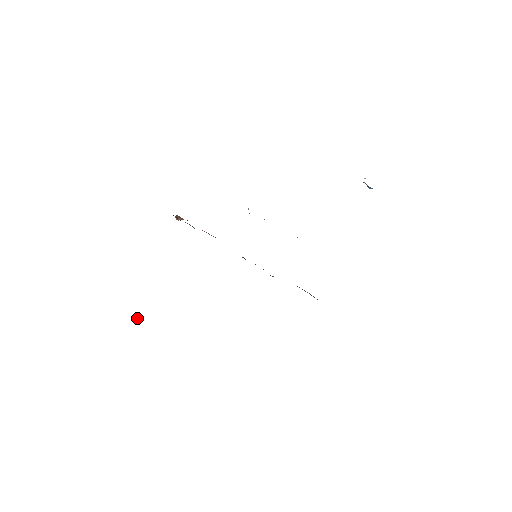
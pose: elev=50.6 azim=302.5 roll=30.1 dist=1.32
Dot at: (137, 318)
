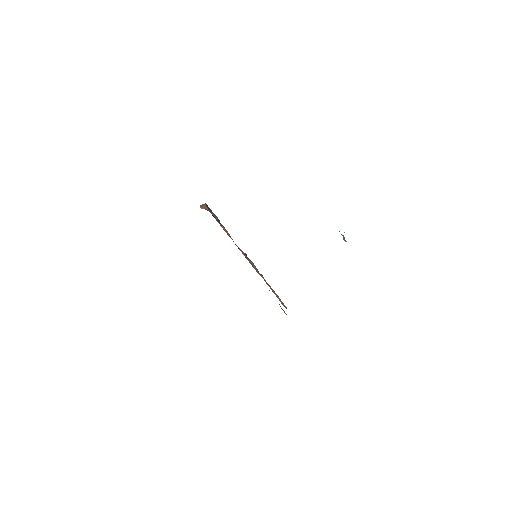
Dot at: occluded
